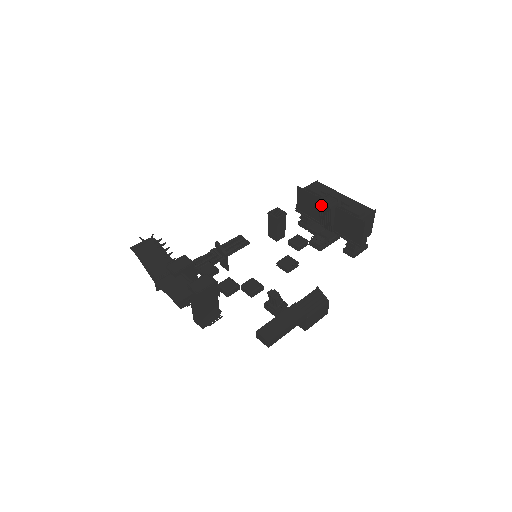
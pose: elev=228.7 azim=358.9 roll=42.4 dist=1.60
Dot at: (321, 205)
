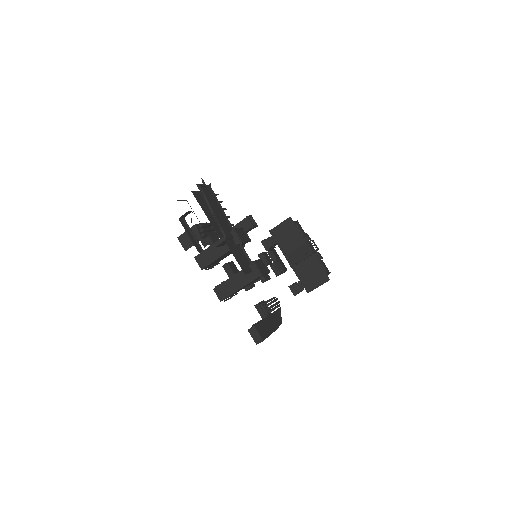
Dot at: (307, 246)
